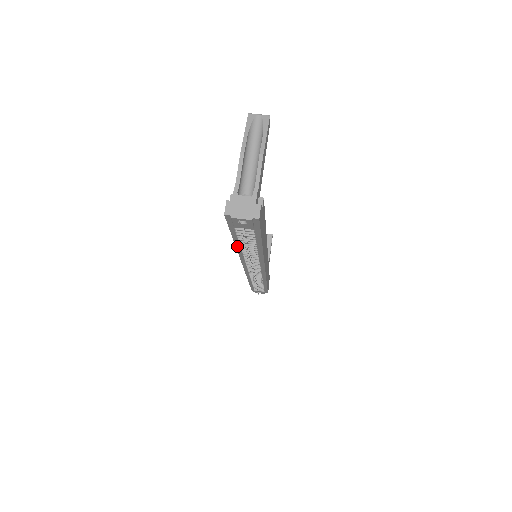
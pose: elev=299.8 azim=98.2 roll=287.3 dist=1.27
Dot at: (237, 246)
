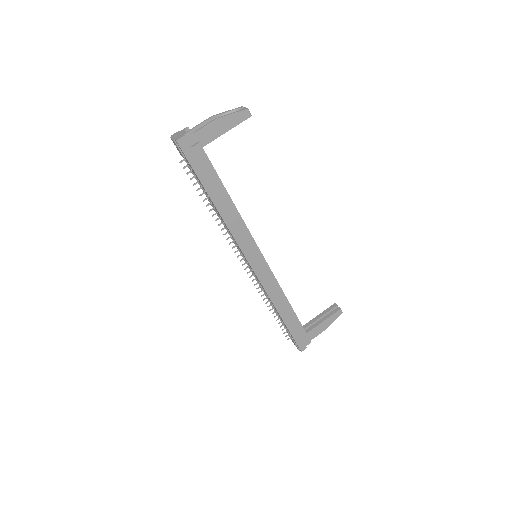
Dot at: occluded
